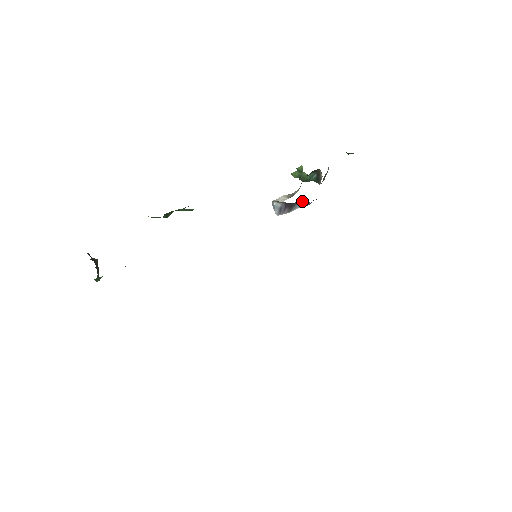
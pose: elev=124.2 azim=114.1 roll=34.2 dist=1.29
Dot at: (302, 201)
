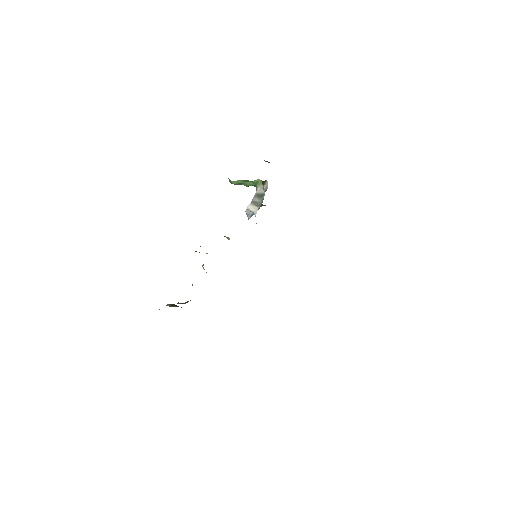
Dot at: occluded
